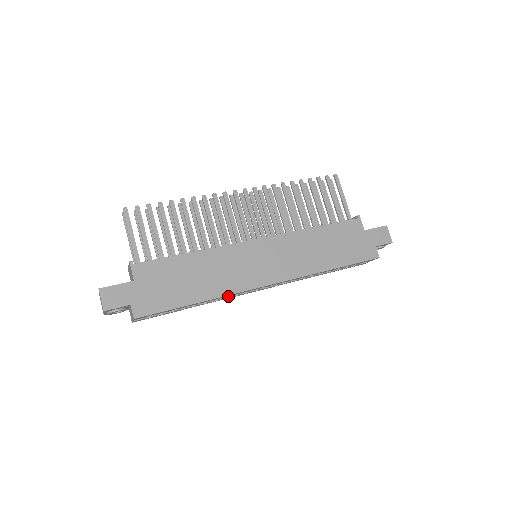
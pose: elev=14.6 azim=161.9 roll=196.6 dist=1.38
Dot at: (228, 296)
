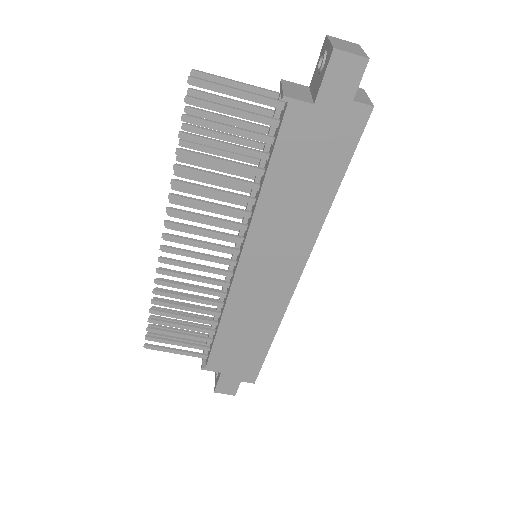
Dot at: occluded
